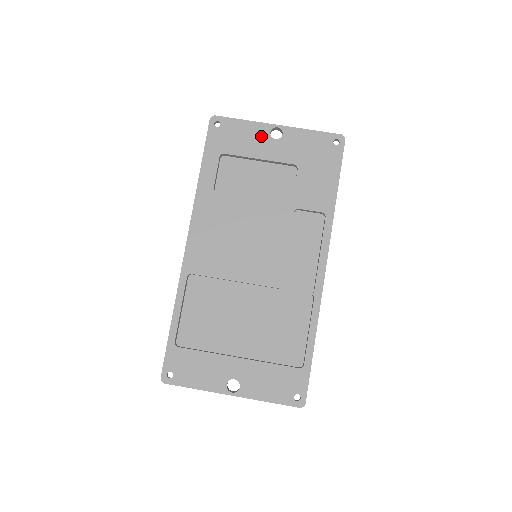
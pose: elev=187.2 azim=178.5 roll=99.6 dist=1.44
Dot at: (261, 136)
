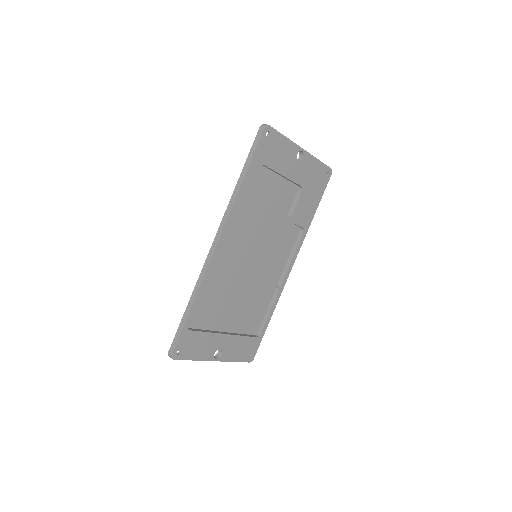
Dot at: (291, 156)
